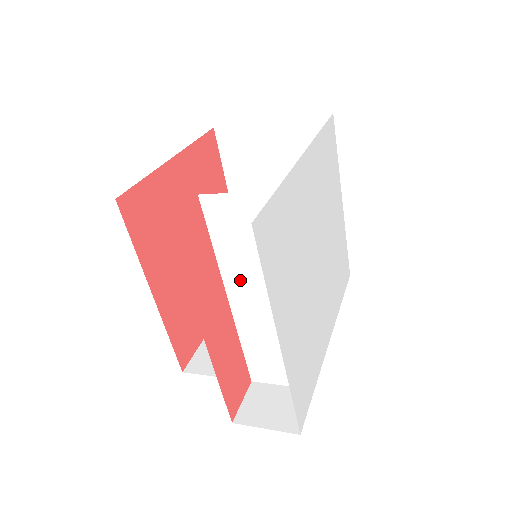
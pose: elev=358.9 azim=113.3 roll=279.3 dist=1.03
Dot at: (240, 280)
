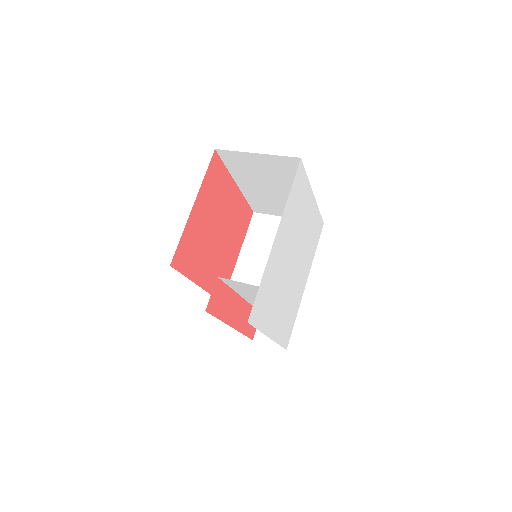
Dot at: (247, 296)
